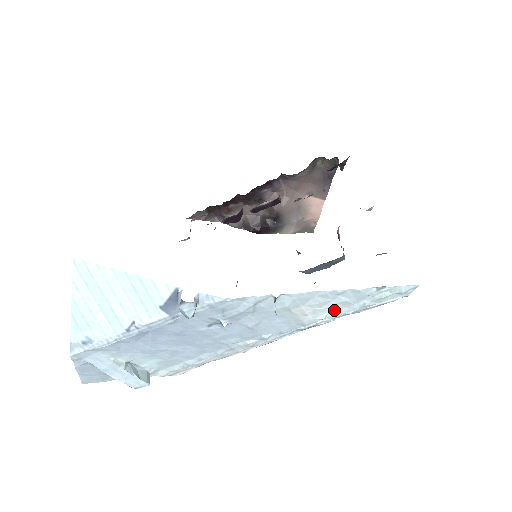
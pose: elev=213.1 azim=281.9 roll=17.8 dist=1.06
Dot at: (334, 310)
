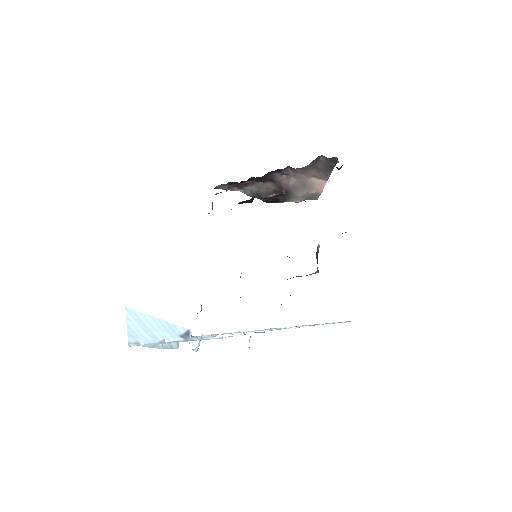
Dot at: occluded
